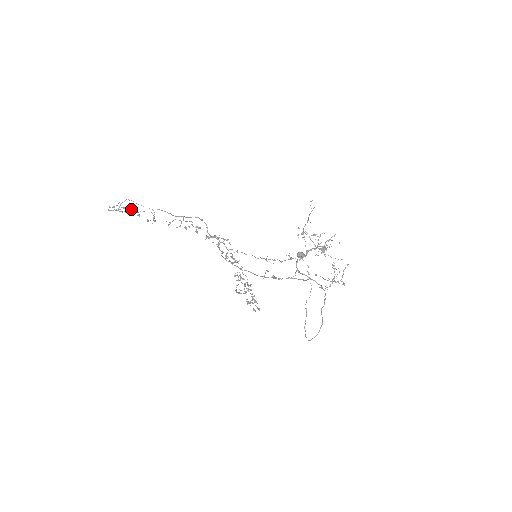
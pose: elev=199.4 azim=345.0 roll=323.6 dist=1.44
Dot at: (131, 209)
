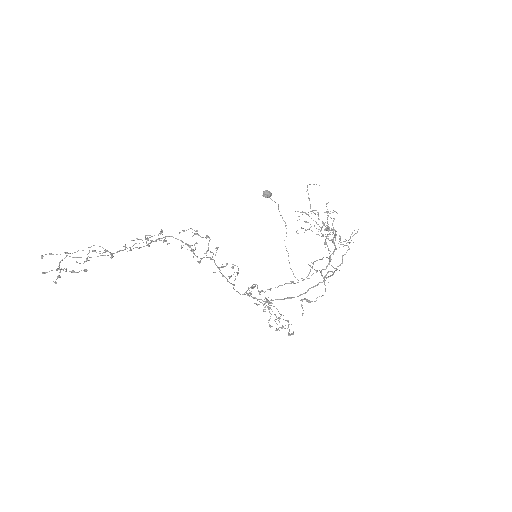
Dot at: (86, 271)
